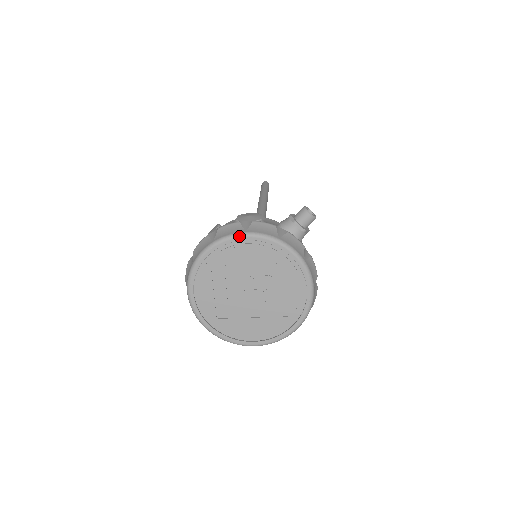
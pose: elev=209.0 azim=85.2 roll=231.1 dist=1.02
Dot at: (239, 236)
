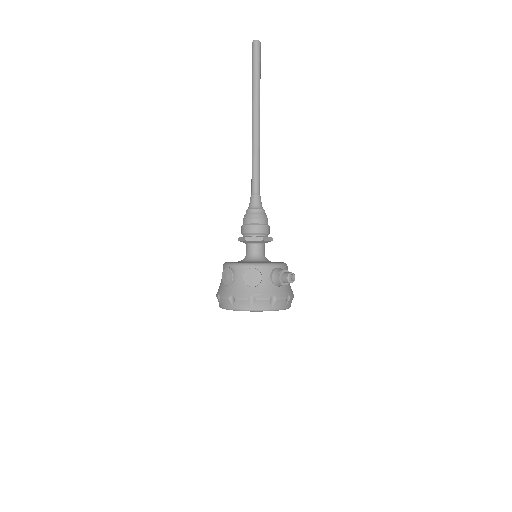
Dot at: occluded
